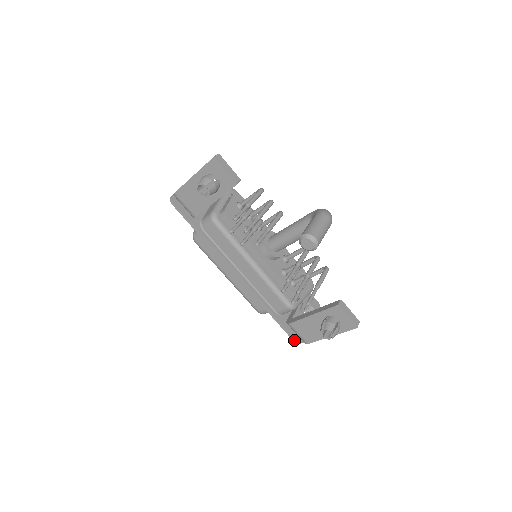
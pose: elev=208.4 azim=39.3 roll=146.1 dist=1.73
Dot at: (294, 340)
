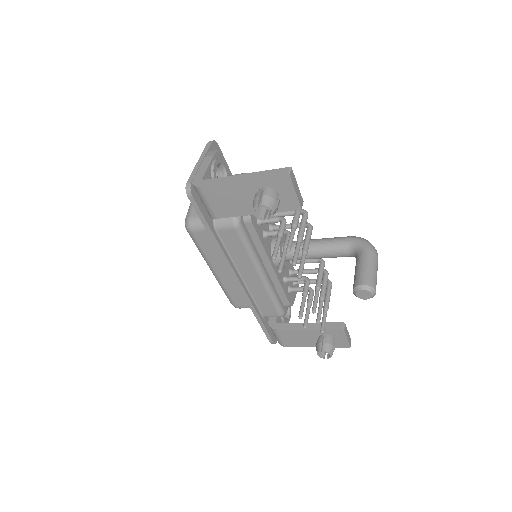
Dot at: (270, 341)
